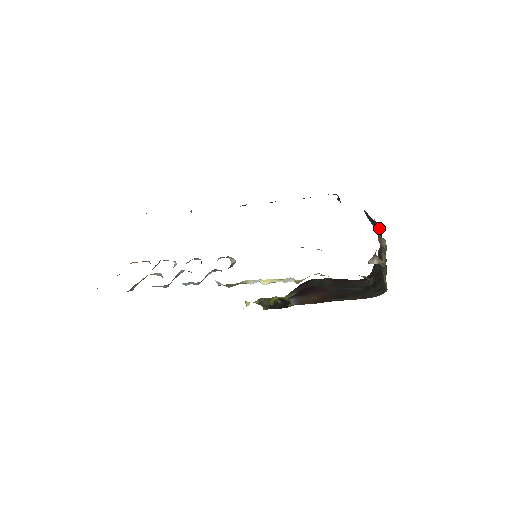
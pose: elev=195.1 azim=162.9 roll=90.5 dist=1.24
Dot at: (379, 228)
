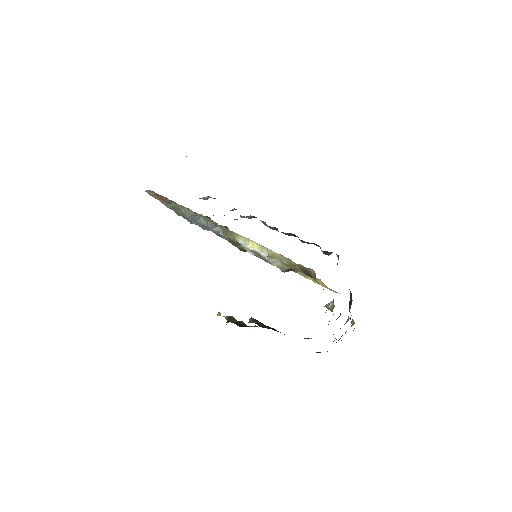
Dot at: occluded
